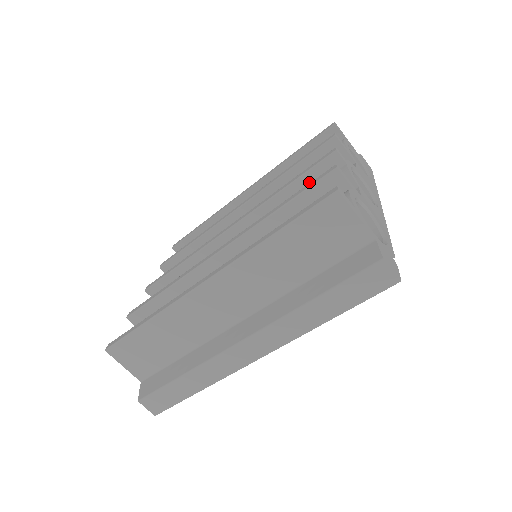
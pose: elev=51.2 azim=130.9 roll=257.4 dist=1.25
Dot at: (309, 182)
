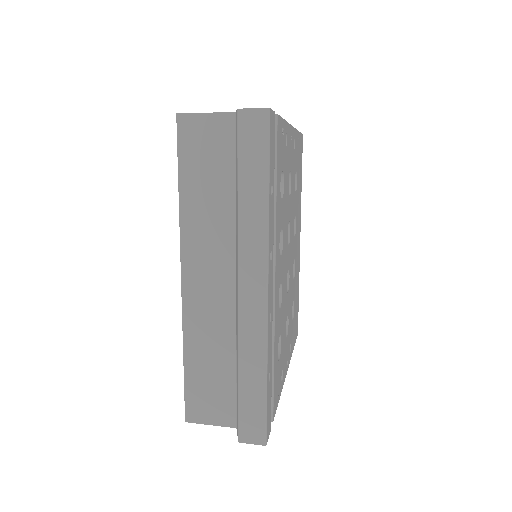
Dot at: occluded
